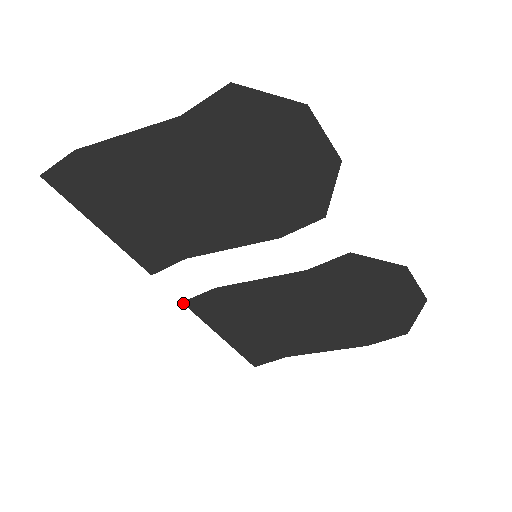
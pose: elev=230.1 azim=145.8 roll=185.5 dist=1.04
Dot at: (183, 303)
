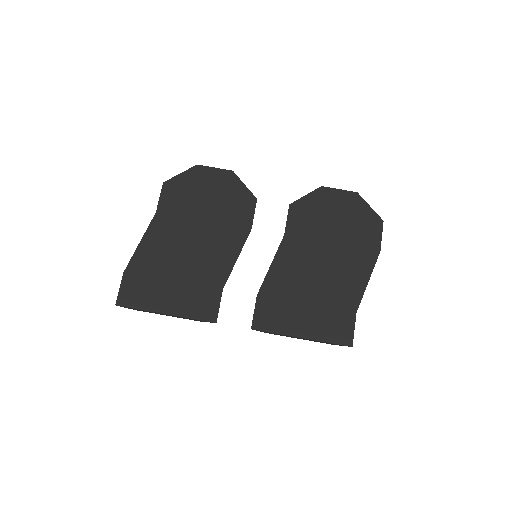
Dot at: (252, 329)
